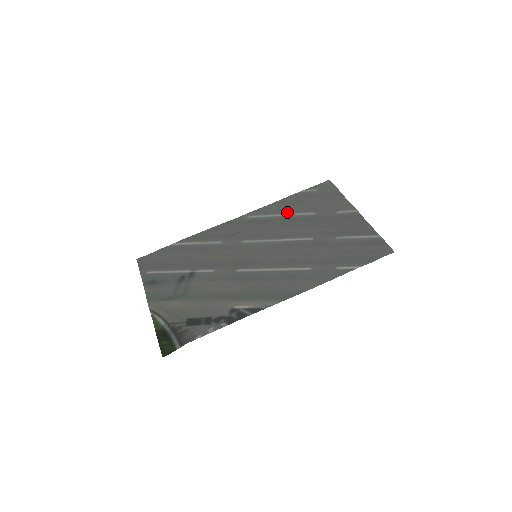
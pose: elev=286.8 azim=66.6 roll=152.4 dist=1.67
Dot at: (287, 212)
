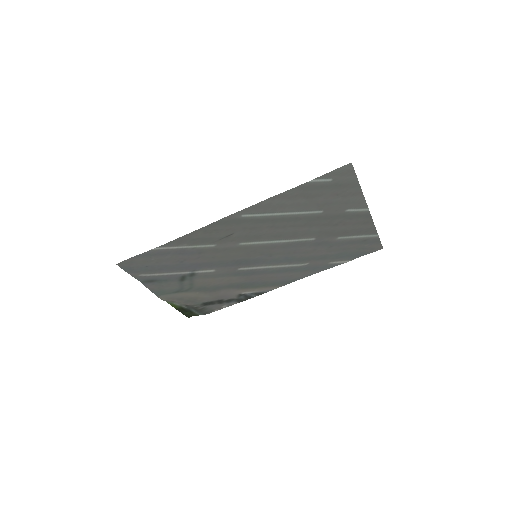
Dot at: (290, 210)
